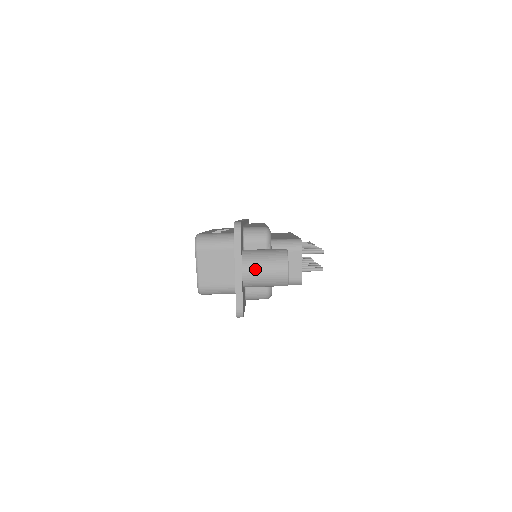
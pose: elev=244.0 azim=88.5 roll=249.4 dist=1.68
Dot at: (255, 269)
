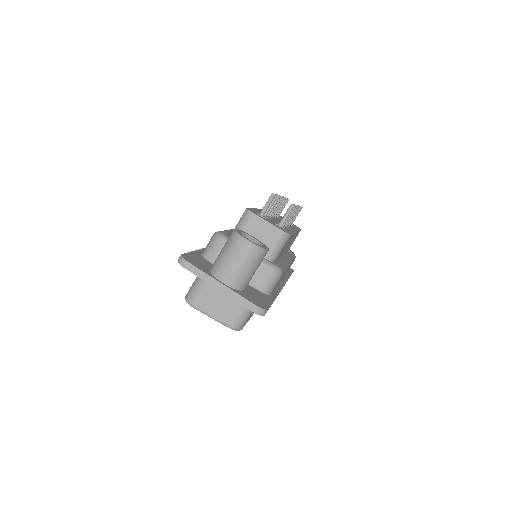
Dot at: (228, 270)
